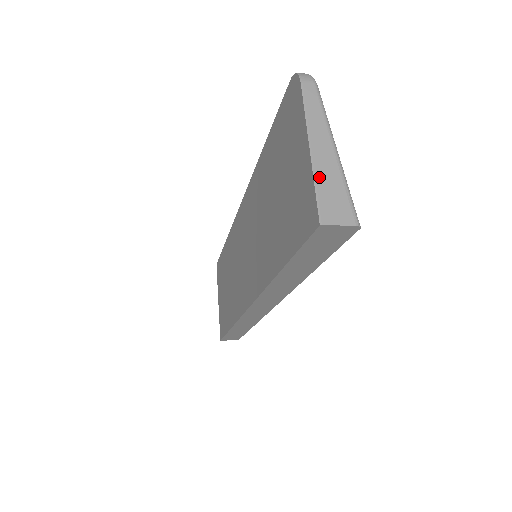
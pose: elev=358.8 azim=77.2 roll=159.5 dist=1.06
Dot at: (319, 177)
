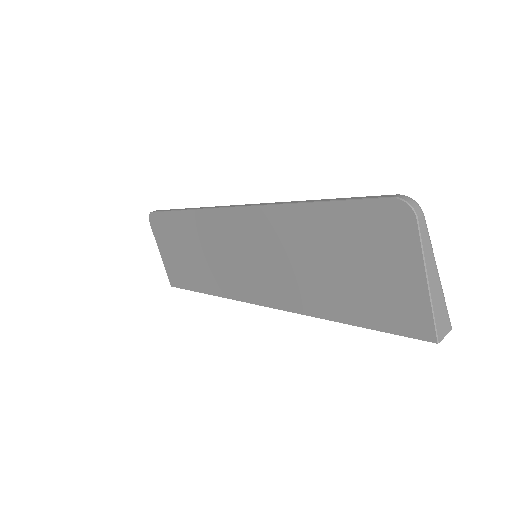
Dot at: (434, 305)
